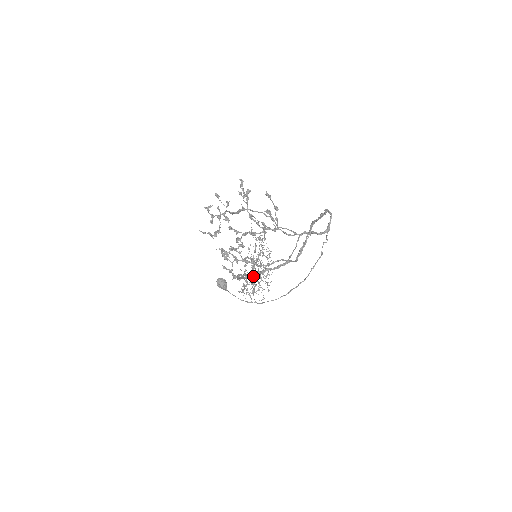
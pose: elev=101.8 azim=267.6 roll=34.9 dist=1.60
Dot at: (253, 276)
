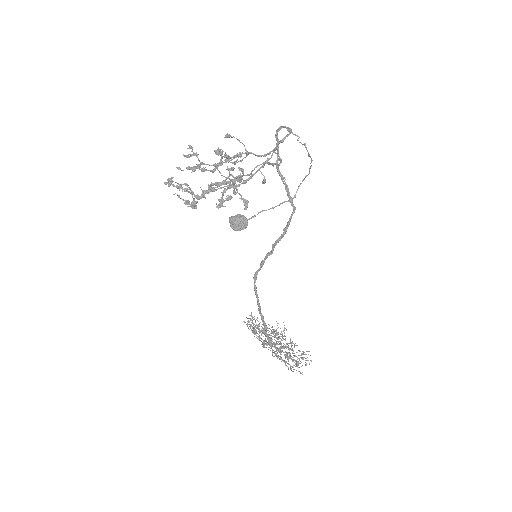
Dot at: (268, 254)
